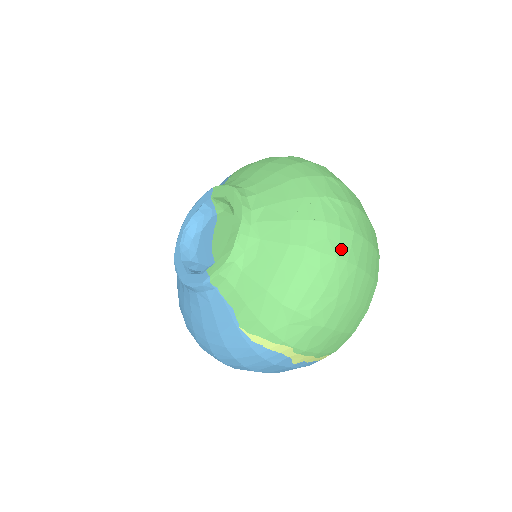
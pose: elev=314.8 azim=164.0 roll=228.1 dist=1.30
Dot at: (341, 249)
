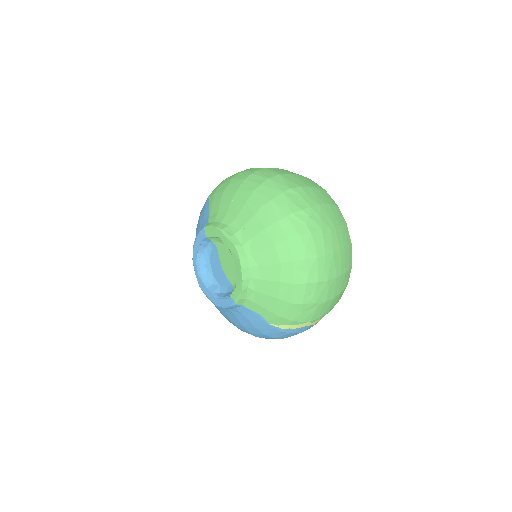
Dot at: (318, 249)
